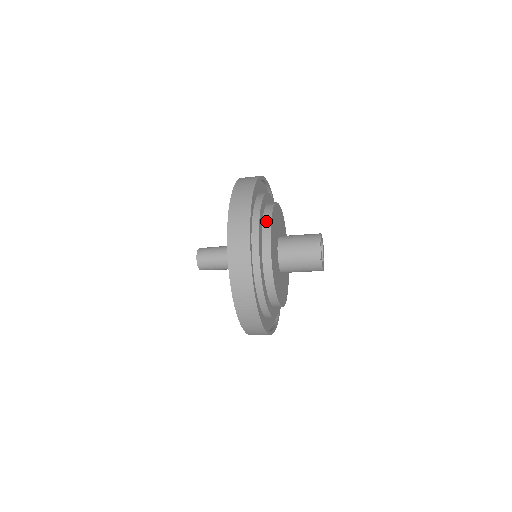
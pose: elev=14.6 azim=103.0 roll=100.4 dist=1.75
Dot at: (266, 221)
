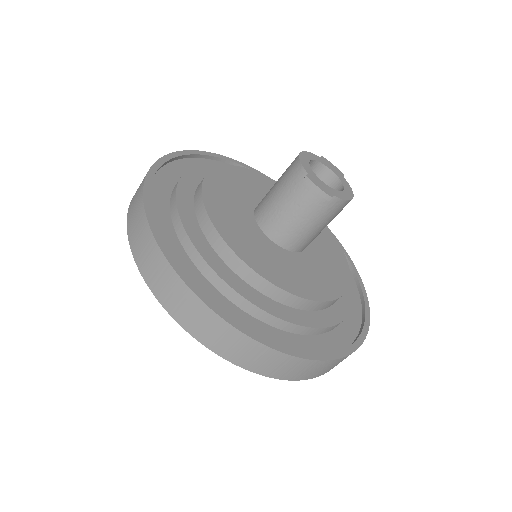
Dot at: (208, 232)
